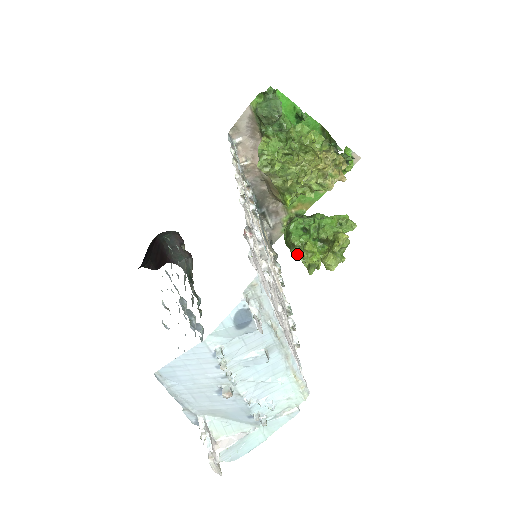
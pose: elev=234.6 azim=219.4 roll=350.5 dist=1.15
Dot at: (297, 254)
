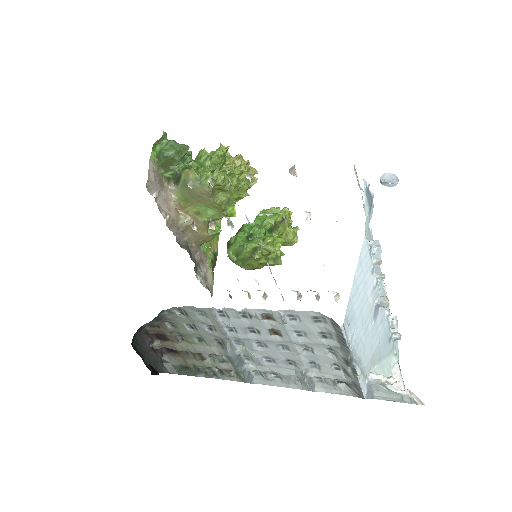
Dot at: (261, 256)
